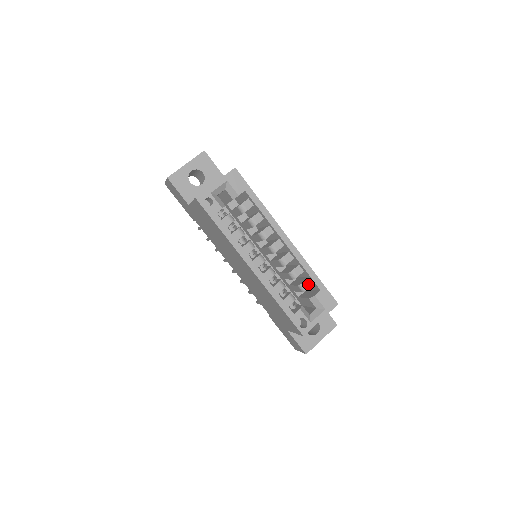
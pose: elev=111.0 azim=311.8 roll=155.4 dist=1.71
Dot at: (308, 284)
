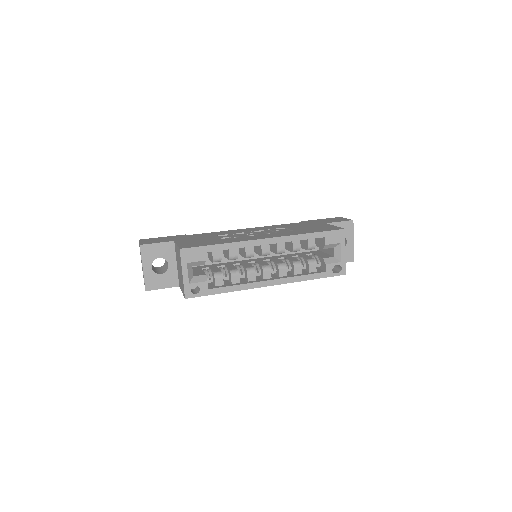
Dot at: (312, 242)
